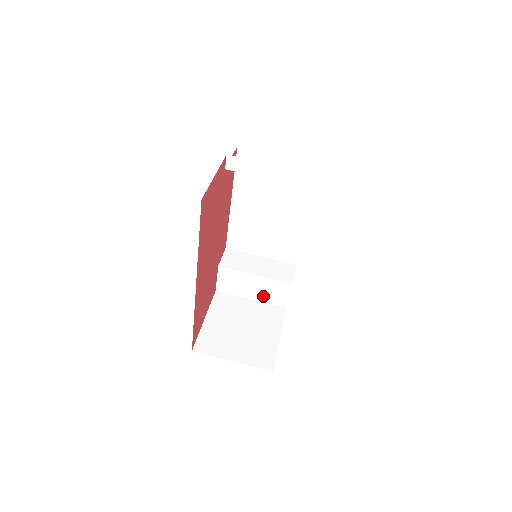
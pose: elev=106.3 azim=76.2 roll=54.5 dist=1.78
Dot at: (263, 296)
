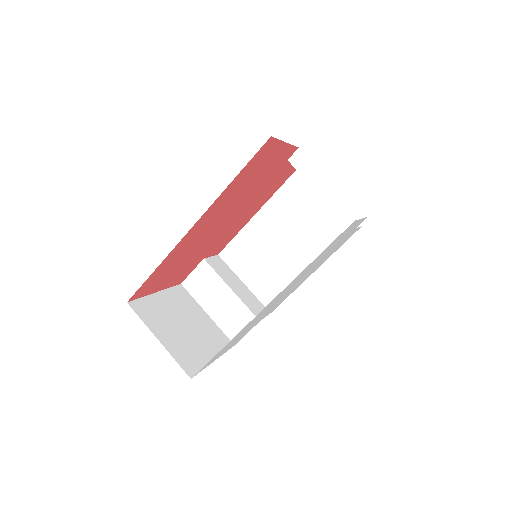
Dot at: (222, 318)
